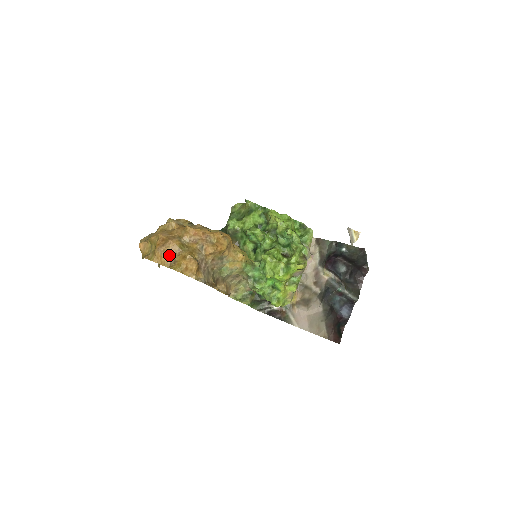
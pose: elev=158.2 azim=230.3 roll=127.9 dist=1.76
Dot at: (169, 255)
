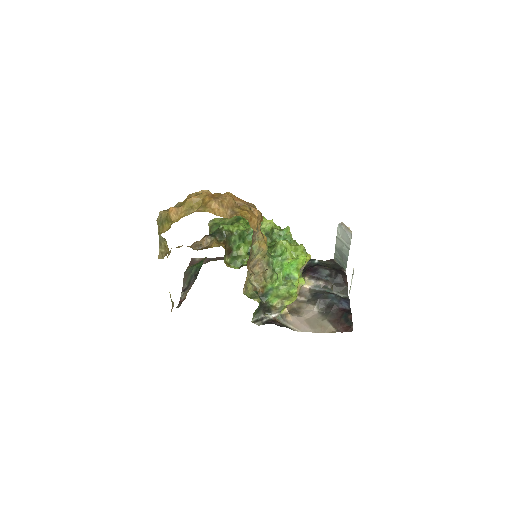
Dot at: (227, 206)
